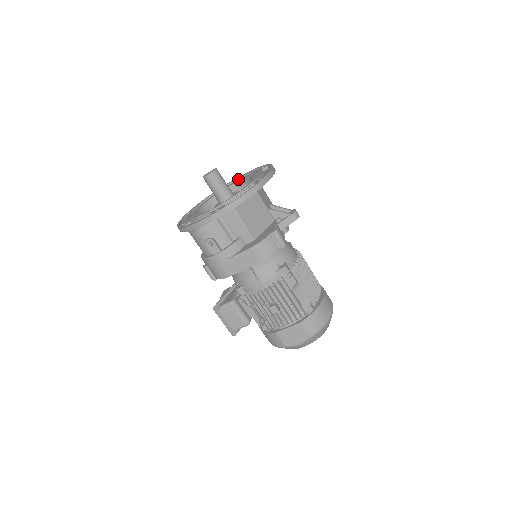
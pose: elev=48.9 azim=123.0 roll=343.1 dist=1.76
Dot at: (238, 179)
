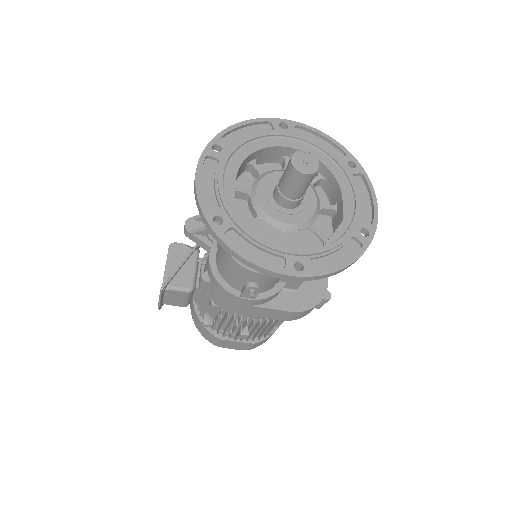
Dot at: (304, 141)
